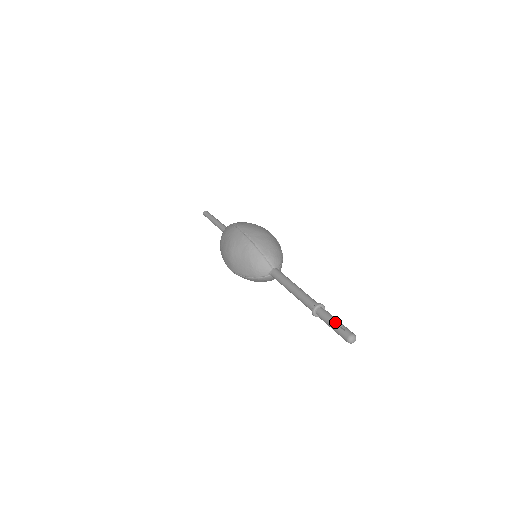
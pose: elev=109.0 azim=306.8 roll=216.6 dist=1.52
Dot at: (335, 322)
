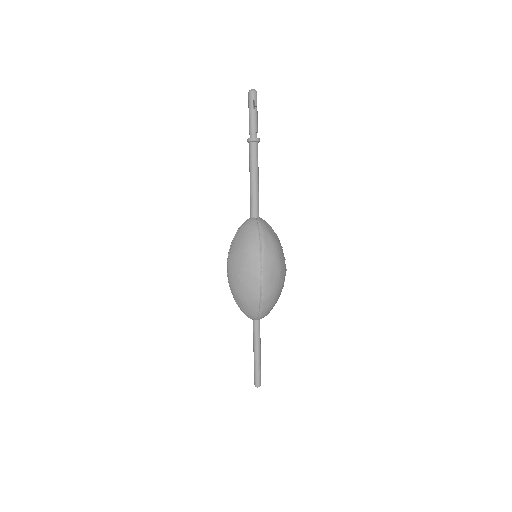
Dot at: occluded
